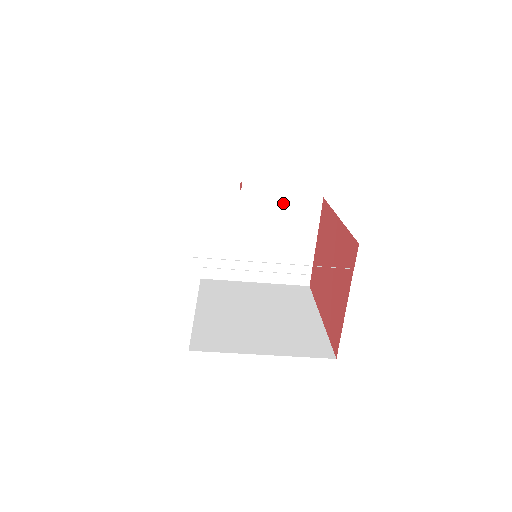
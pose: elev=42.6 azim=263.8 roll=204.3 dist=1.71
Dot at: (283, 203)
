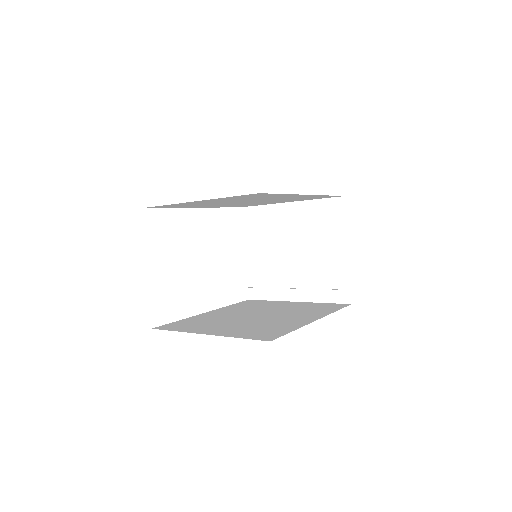
Dot at: (307, 210)
